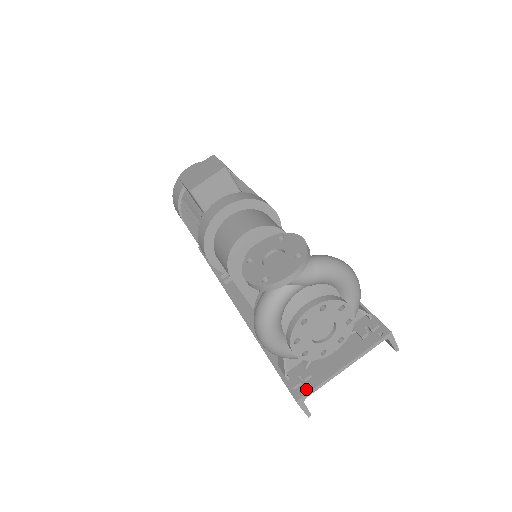
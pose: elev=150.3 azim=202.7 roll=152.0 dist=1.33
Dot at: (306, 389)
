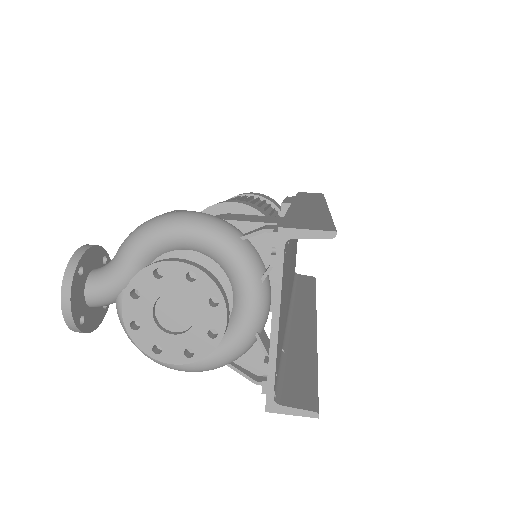
Dot at: (266, 386)
